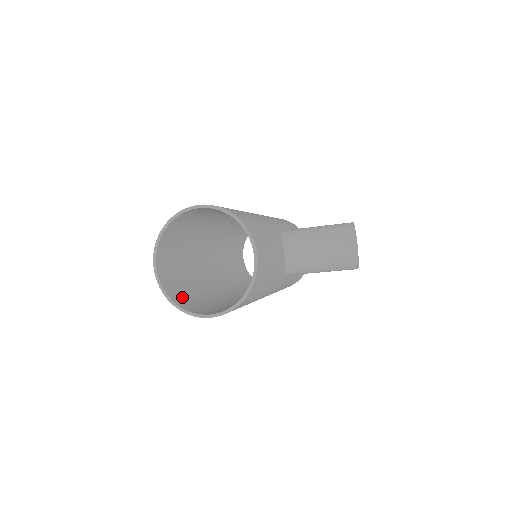
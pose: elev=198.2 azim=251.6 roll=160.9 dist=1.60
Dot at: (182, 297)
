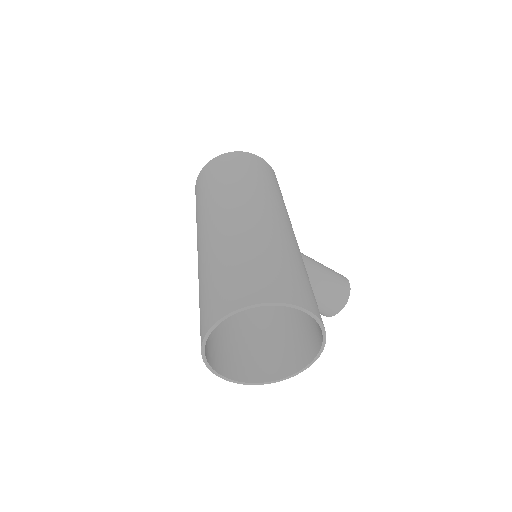
Dot at: occluded
